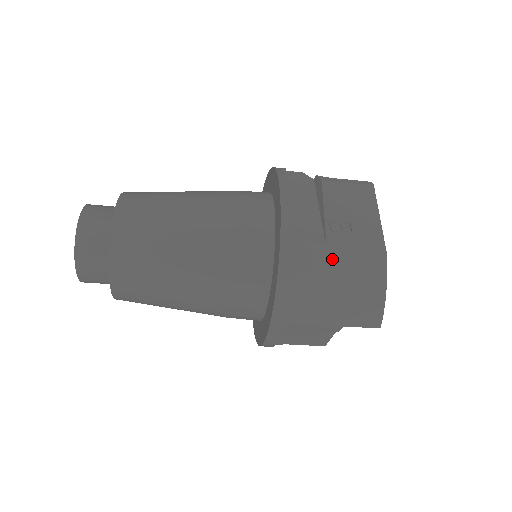
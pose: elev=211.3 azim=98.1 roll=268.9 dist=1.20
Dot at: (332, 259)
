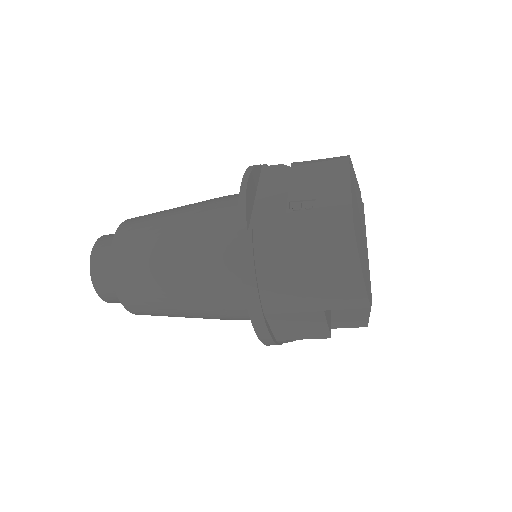
Dot at: (293, 239)
